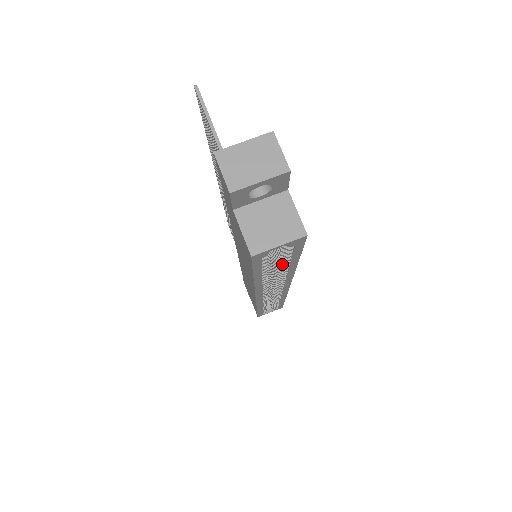
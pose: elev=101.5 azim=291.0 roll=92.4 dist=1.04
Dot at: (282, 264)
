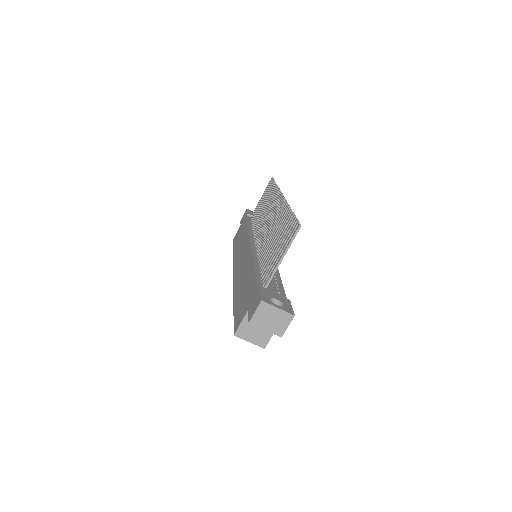
Dot at: occluded
